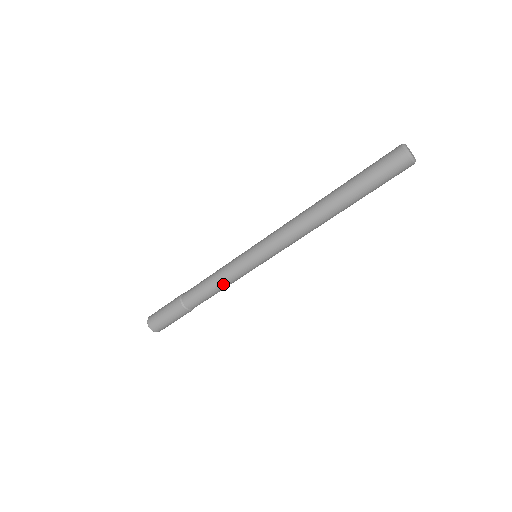
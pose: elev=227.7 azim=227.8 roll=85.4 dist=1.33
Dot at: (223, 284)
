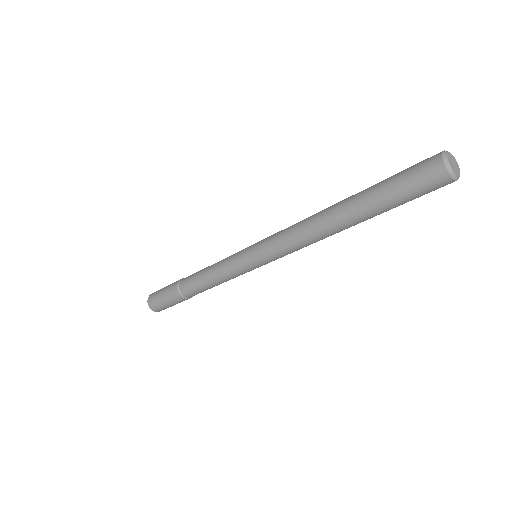
Dot at: (219, 280)
